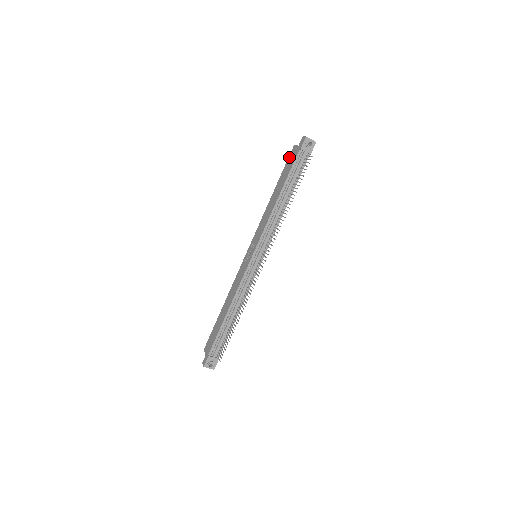
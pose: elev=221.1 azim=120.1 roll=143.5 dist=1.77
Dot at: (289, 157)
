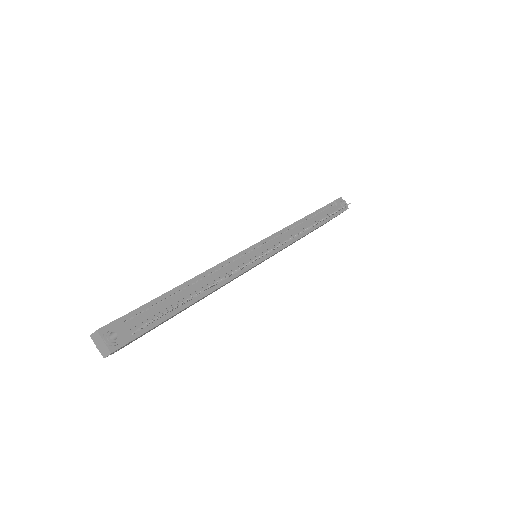
Dot at: occluded
